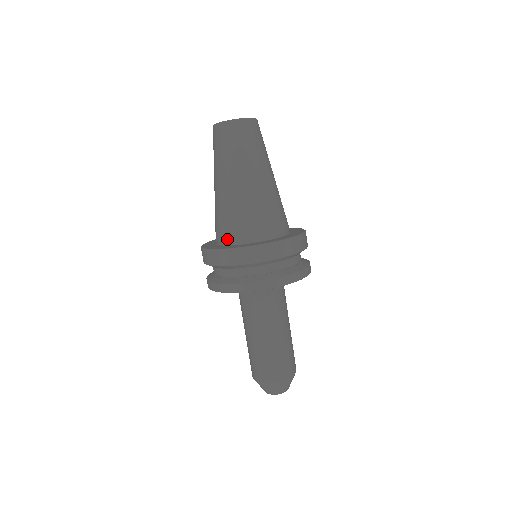
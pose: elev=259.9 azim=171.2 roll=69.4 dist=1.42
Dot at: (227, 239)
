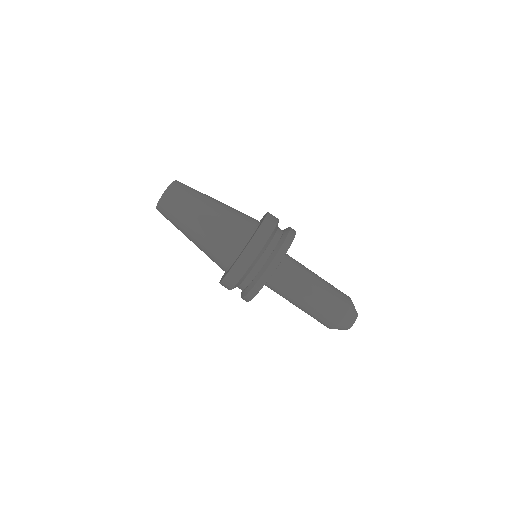
Dot at: (224, 267)
